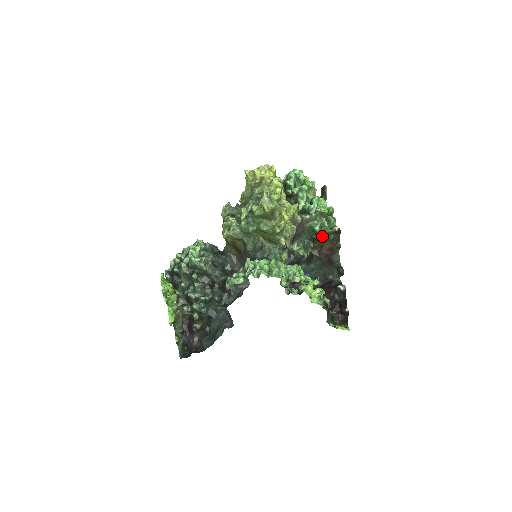
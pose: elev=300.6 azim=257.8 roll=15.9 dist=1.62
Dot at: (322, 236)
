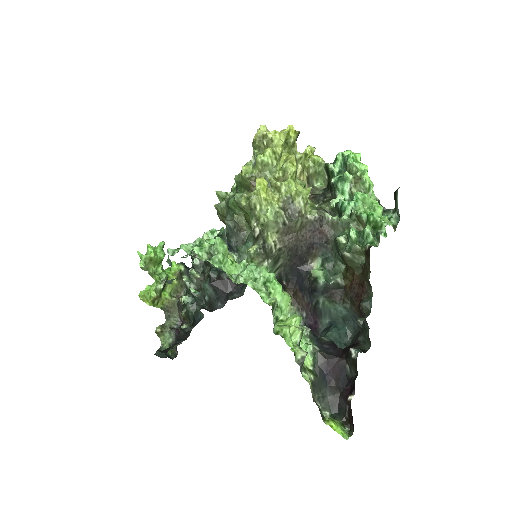
Dot at: (342, 252)
